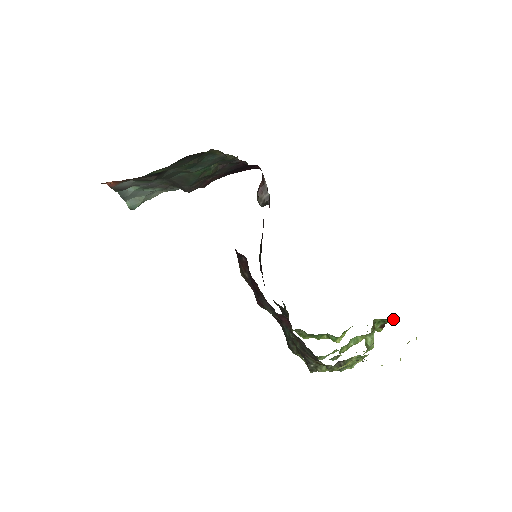
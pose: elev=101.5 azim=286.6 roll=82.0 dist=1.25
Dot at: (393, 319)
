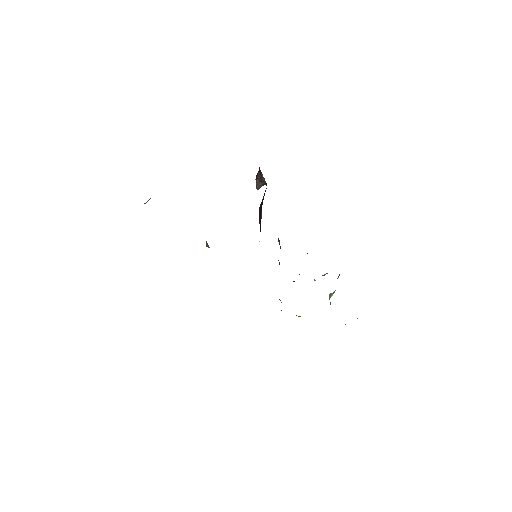
Dot at: occluded
